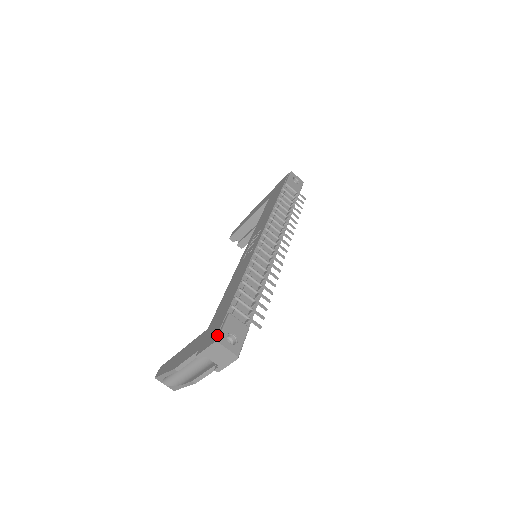
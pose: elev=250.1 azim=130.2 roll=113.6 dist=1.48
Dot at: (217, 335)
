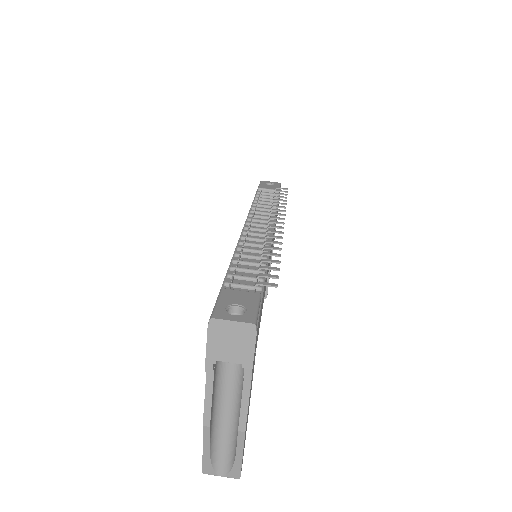
Dot at: (211, 315)
